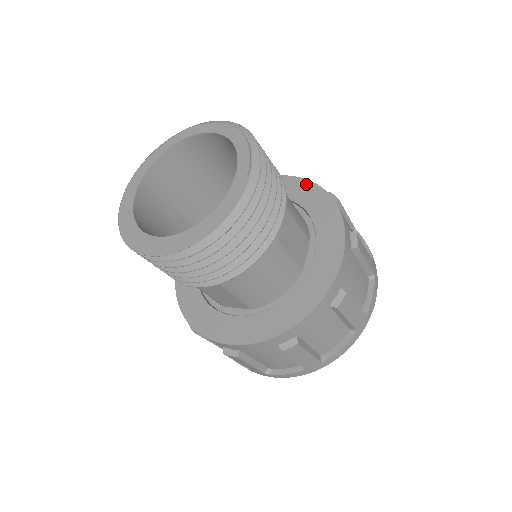
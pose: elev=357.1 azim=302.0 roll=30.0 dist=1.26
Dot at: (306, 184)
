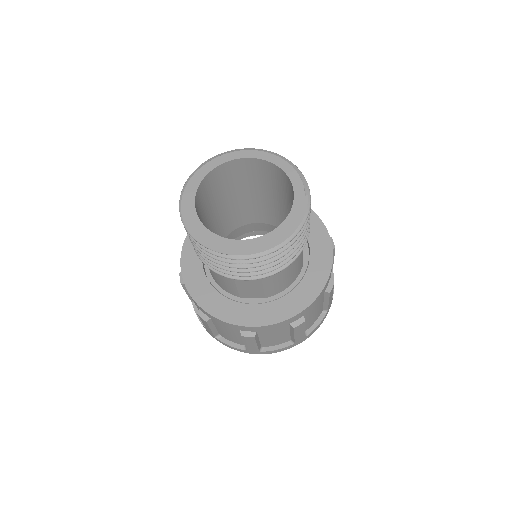
Dot at: occluded
